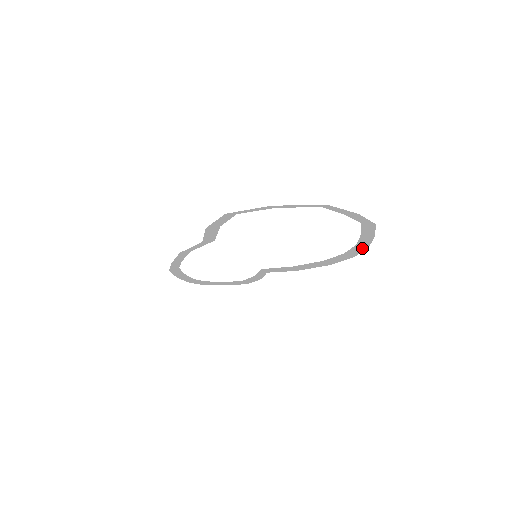
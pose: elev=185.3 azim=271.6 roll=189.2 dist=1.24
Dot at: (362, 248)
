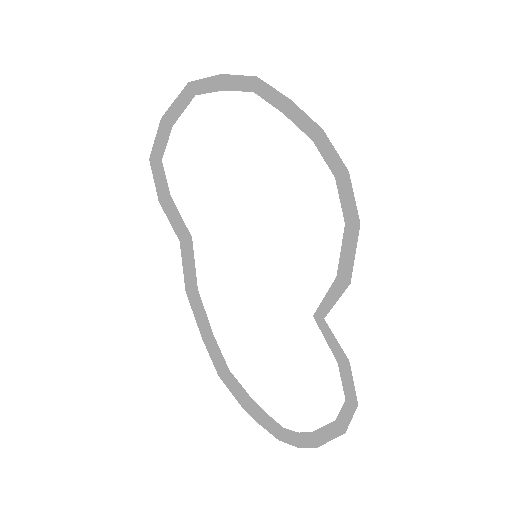
Dot at: (324, 141)
